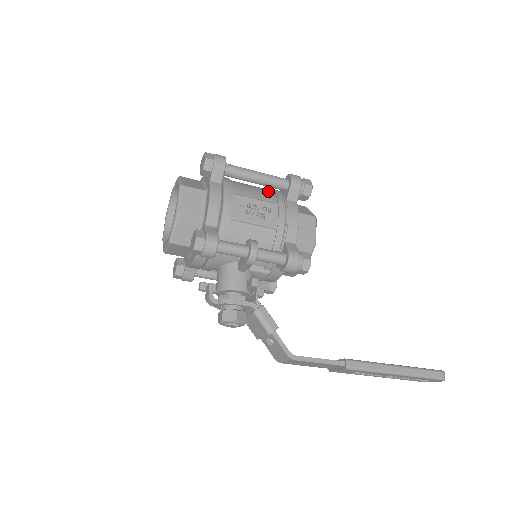
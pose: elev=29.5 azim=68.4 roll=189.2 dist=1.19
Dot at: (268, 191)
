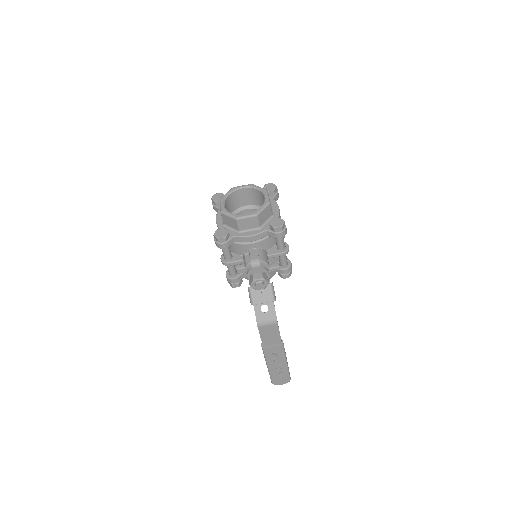
Dot at: occluded
